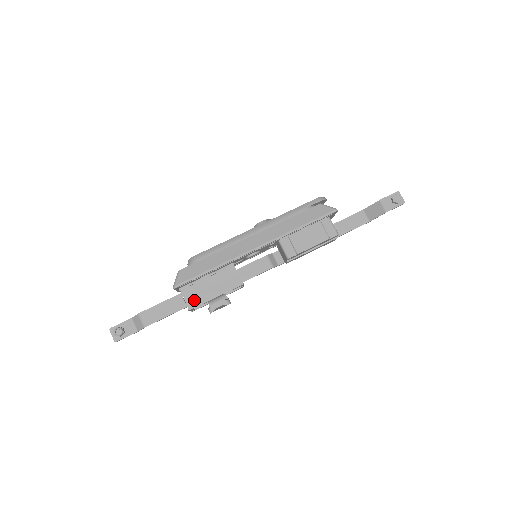
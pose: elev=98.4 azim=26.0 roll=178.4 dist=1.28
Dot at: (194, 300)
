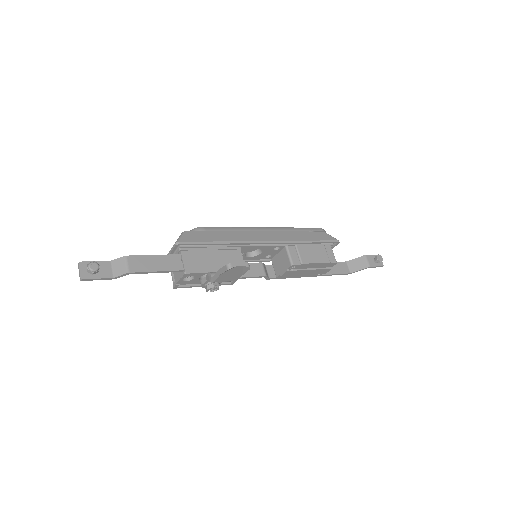
Dot at: (193, 266)
